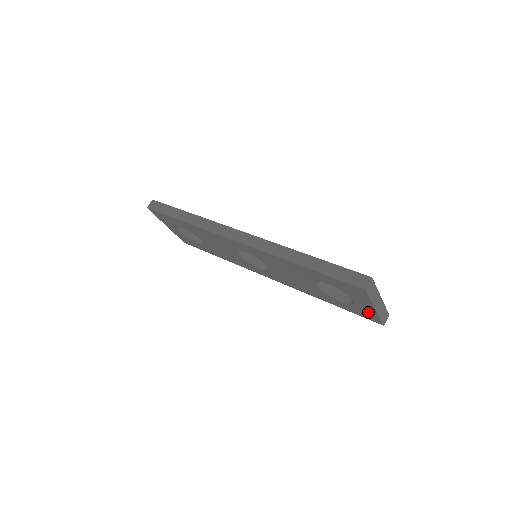
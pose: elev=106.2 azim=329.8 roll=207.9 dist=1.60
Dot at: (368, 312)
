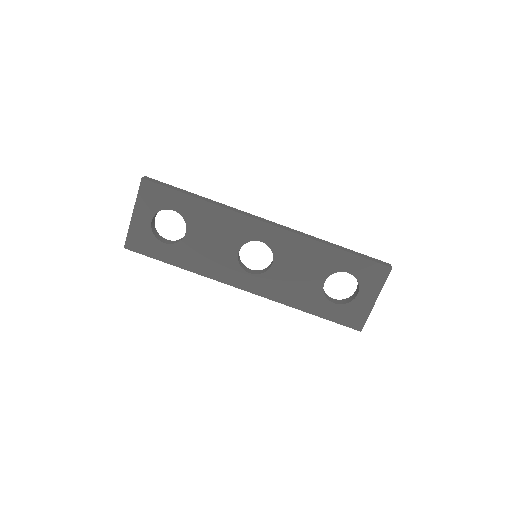
Dot at: (360, 311)
